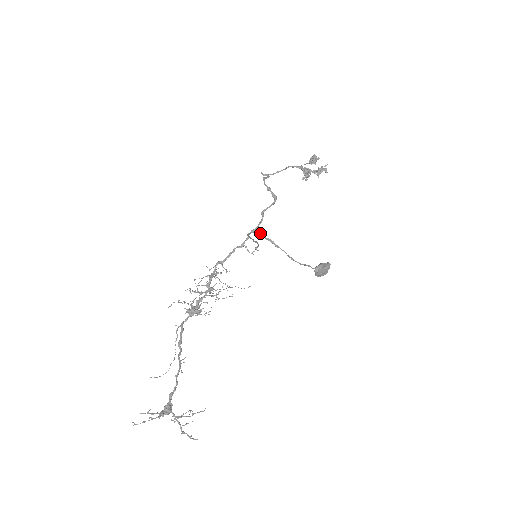
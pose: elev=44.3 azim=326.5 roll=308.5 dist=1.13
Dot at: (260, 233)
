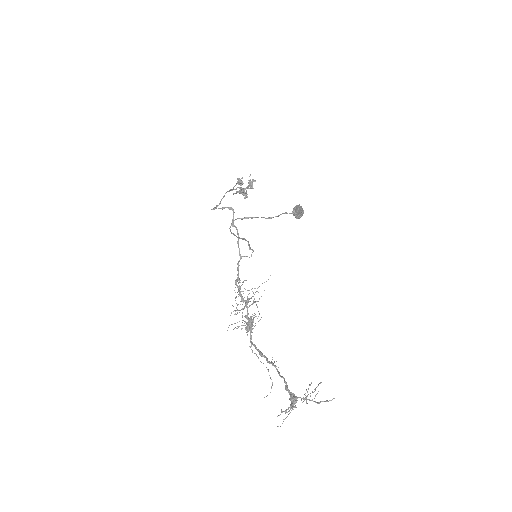
Dot at: occluded
